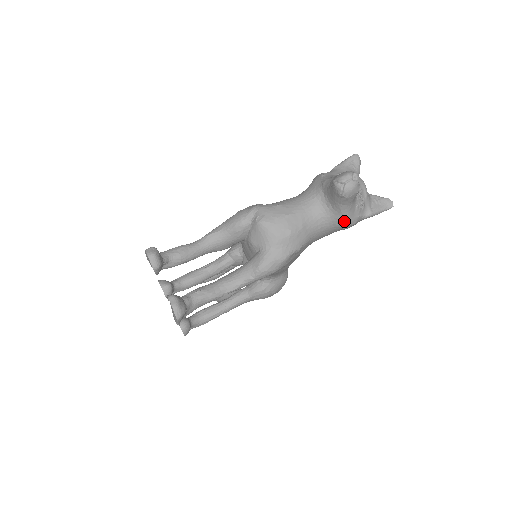
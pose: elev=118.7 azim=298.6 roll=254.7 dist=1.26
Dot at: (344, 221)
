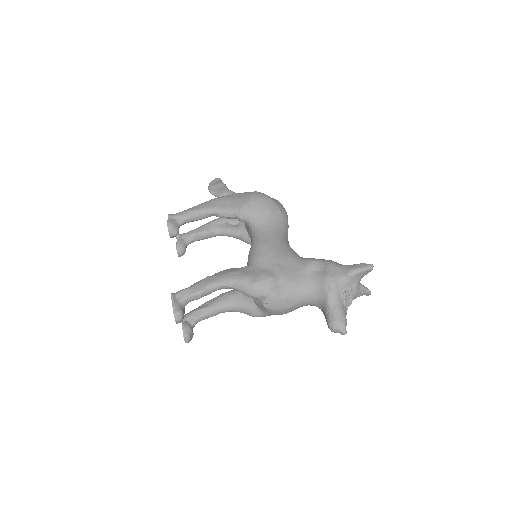
Dot at: occluded
